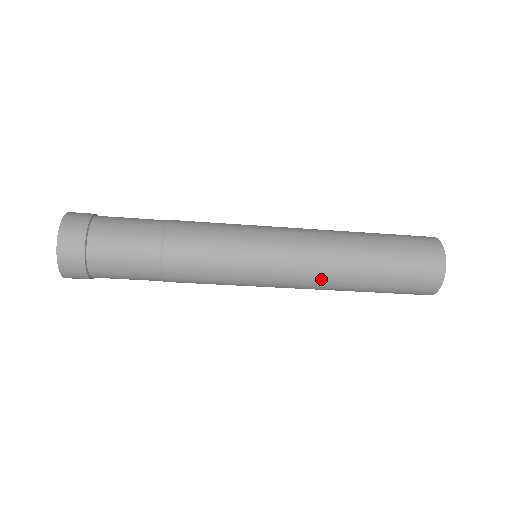
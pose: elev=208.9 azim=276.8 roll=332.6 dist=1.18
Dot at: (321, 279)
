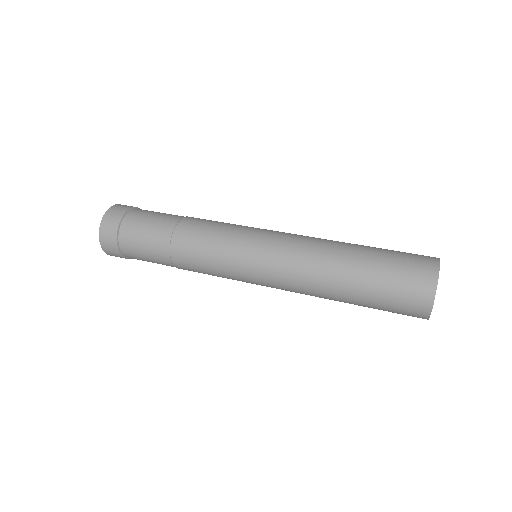
Dot at: (304, 291)
